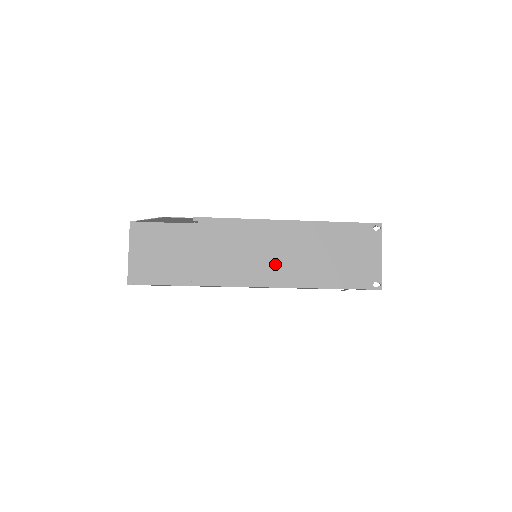
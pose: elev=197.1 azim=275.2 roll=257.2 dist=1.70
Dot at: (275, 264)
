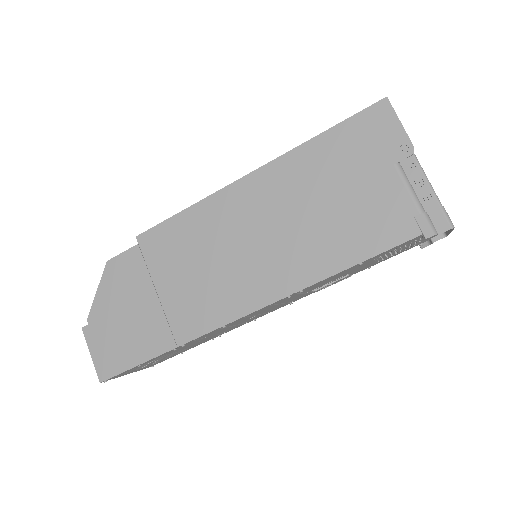
Dot at: occluded
